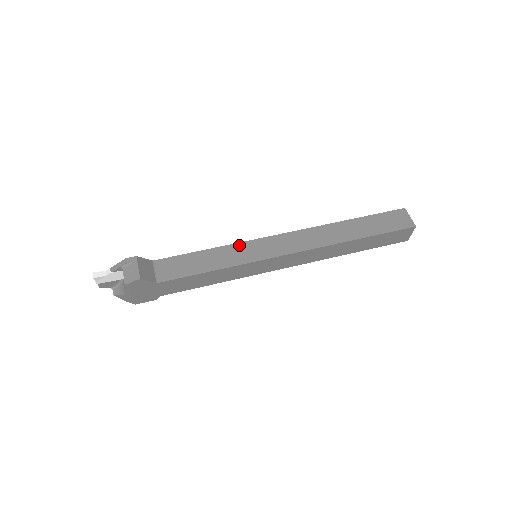
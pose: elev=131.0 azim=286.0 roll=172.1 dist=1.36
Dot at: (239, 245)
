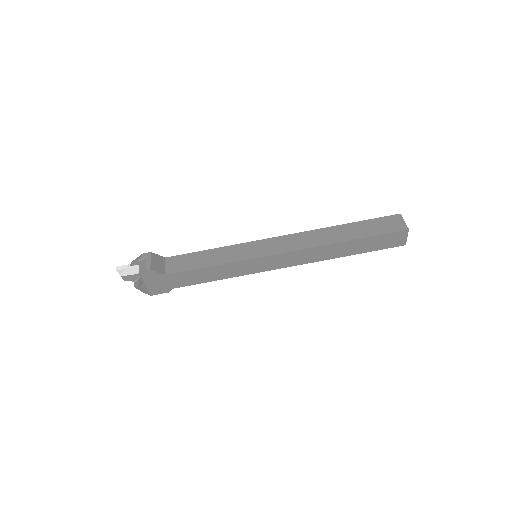
Dot at: (240, 245)
